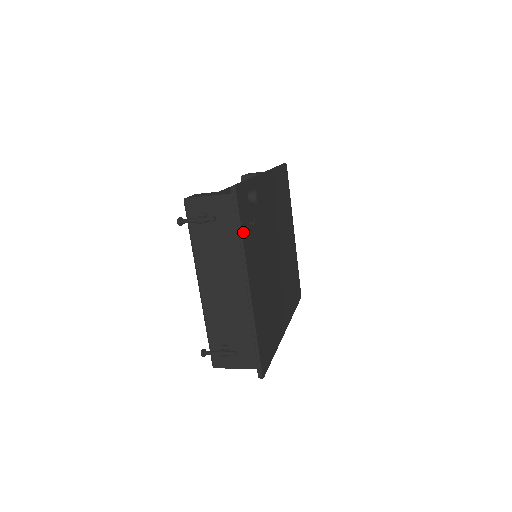
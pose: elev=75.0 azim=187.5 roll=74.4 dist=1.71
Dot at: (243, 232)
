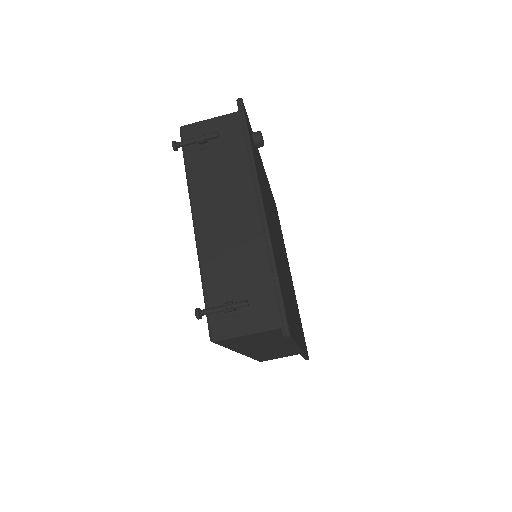
Dot at: (251, 145)
